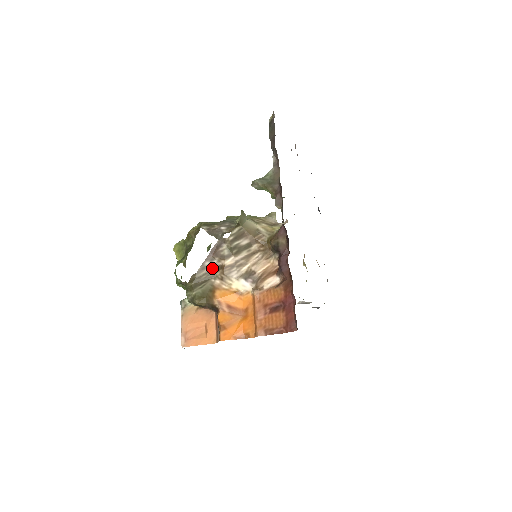
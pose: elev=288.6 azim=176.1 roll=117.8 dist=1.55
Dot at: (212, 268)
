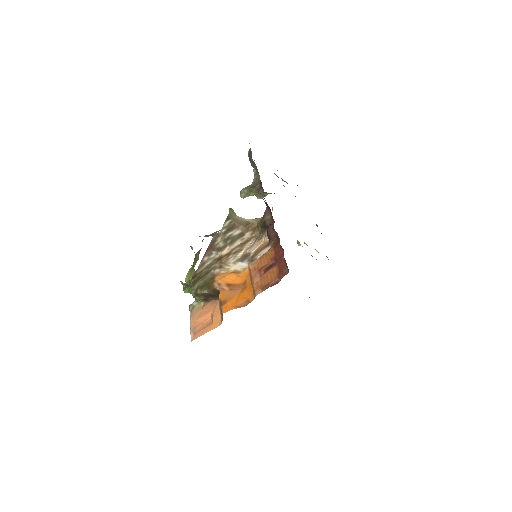
Dot at: (211, 262)
